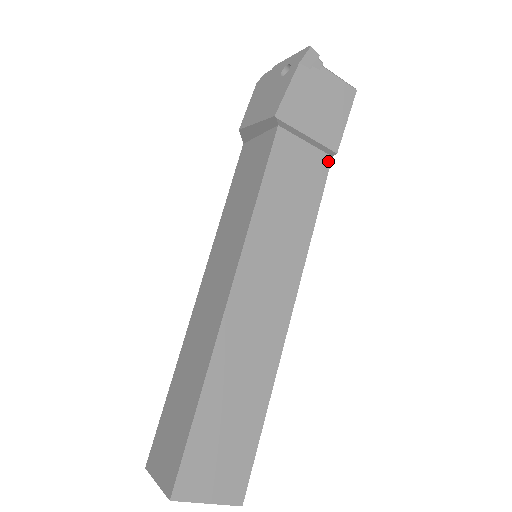
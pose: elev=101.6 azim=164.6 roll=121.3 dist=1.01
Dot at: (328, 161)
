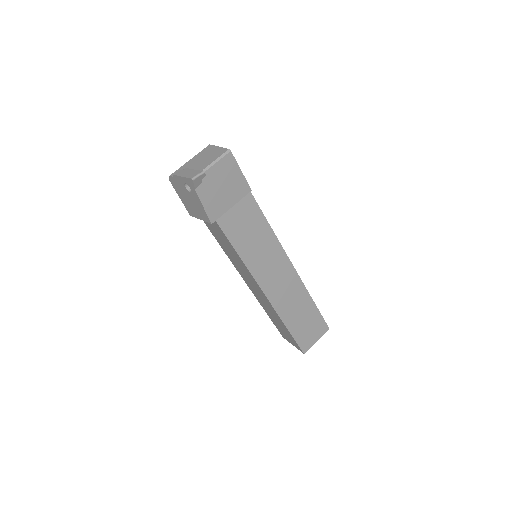
Dot at: (250, 196)
